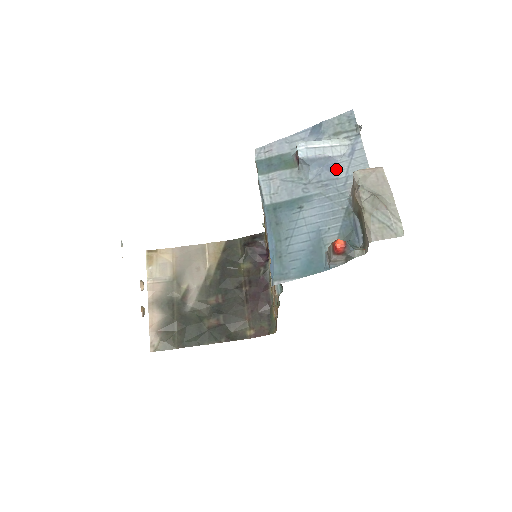
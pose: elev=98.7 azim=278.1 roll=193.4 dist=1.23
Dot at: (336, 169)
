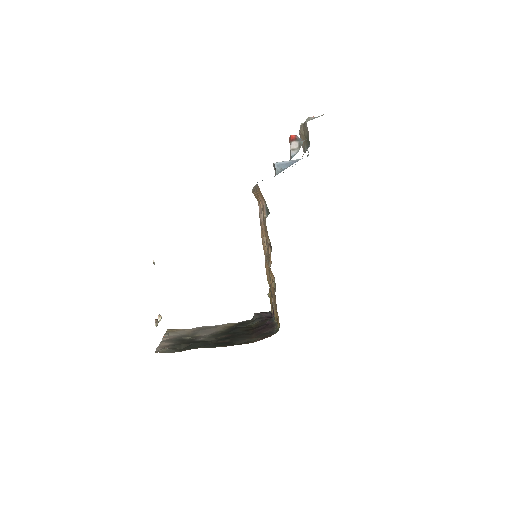
Dot at: occluded
